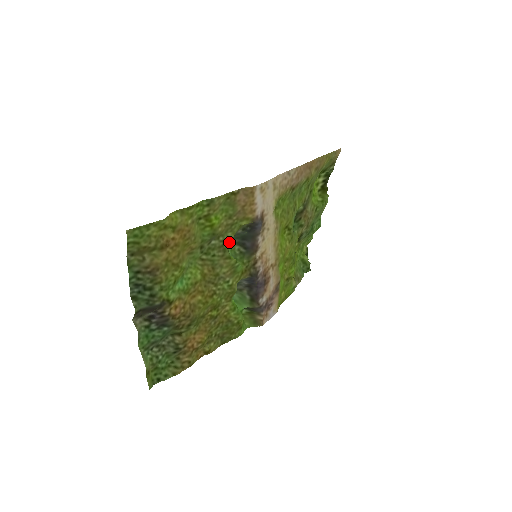
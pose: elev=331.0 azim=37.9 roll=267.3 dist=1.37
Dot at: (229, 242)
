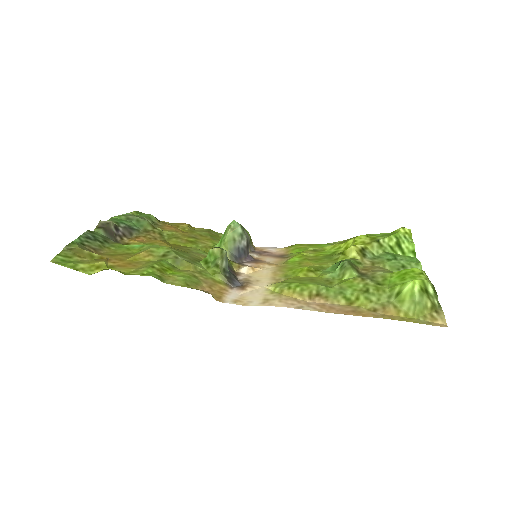
Dot at: (201, 265)
